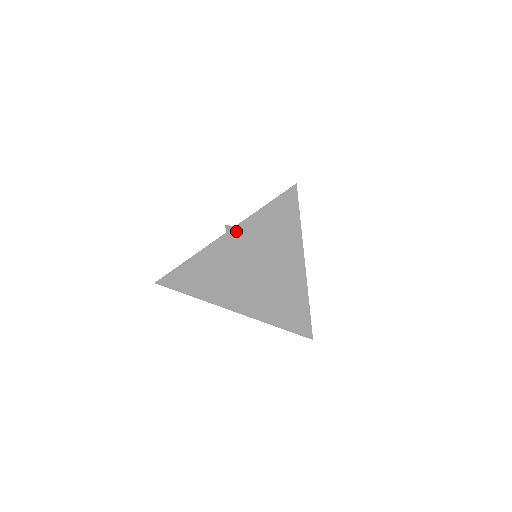
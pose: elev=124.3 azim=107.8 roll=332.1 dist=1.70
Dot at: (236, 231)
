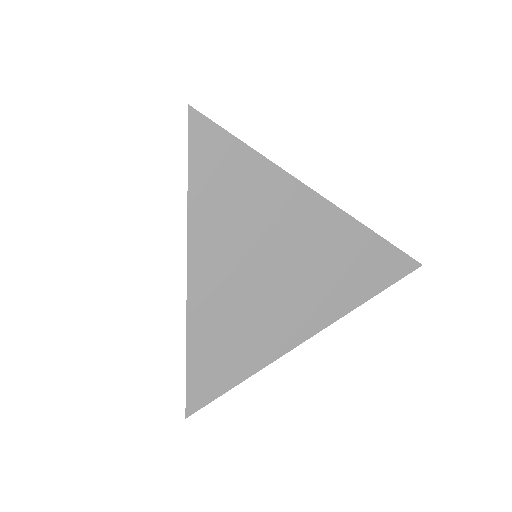
Dot at: (195, 248)
